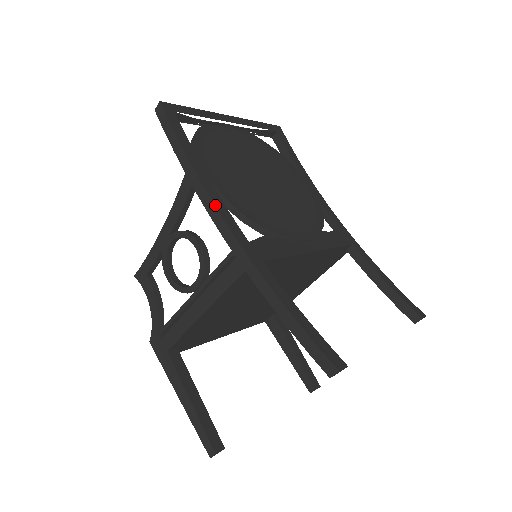
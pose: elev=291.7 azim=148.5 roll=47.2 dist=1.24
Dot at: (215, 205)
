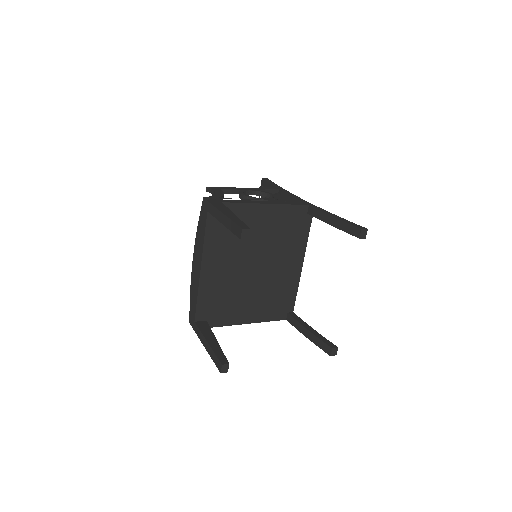
Dot at: occluded
